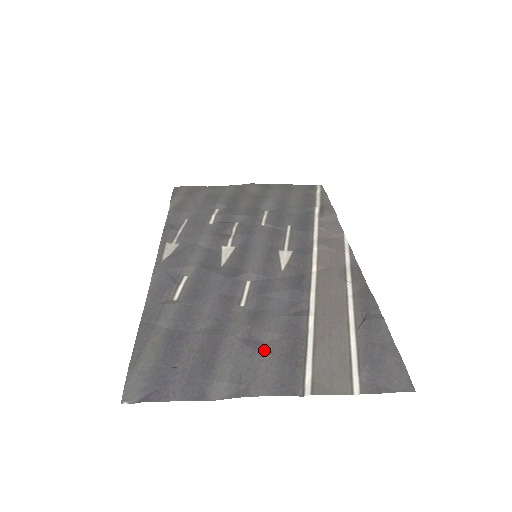
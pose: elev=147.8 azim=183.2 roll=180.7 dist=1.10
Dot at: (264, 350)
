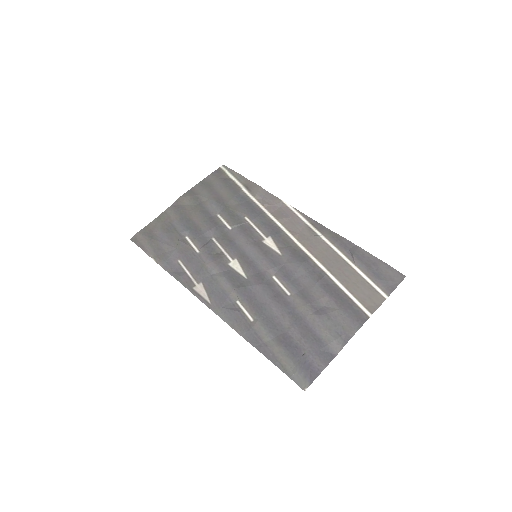
Dot at: (330, 311)
